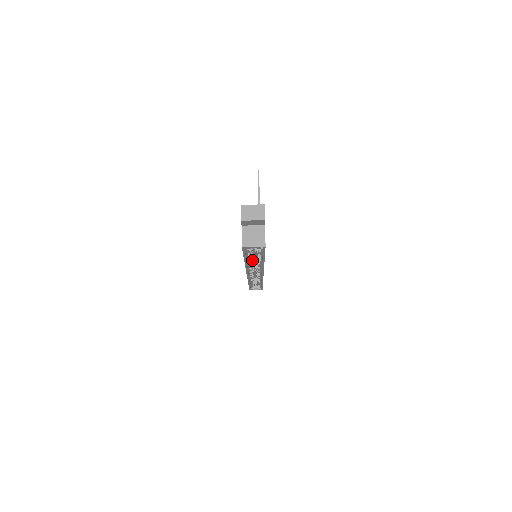
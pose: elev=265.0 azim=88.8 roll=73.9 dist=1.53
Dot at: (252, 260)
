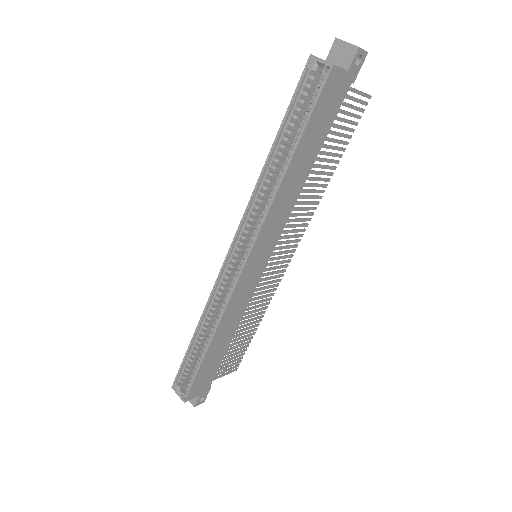
Dot at: (273, 173)
